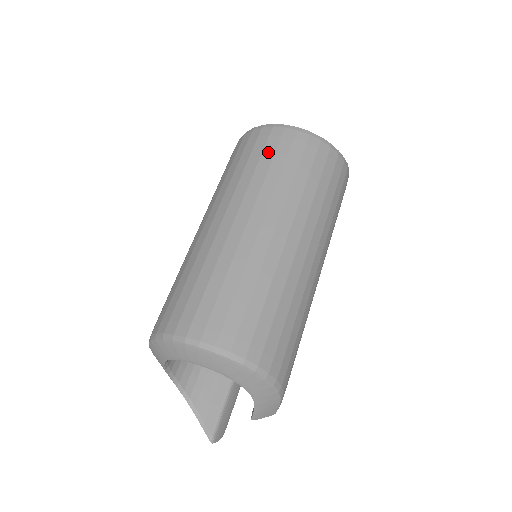
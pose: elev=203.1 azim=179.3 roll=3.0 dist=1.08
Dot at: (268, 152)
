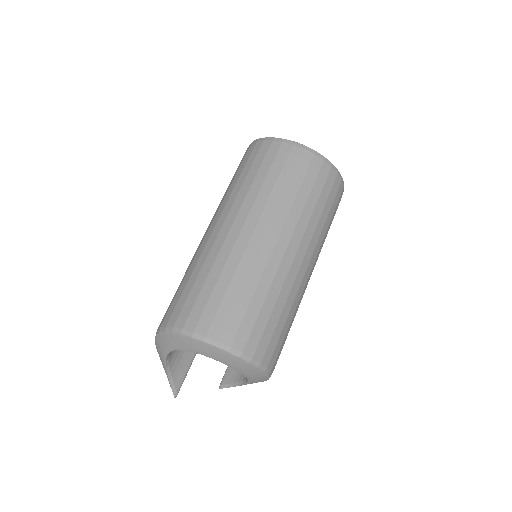
Dot at: (317, 188)
